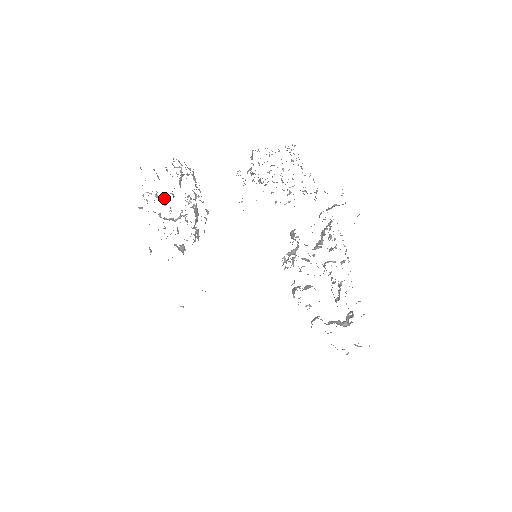
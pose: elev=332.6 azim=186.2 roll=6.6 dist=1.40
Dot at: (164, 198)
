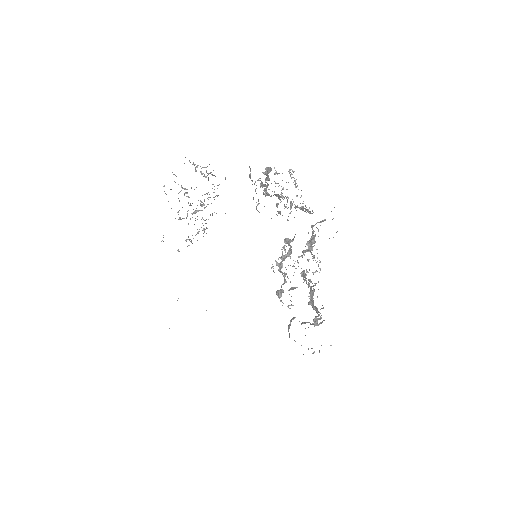
Dot at: occluded
